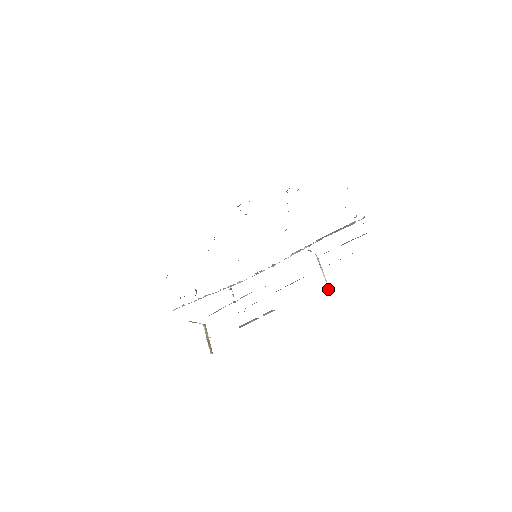
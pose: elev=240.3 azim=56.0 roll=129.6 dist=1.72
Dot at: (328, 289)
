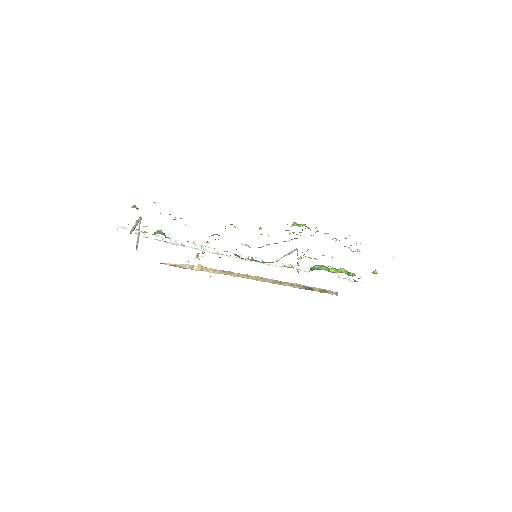
Dot at: occluded
